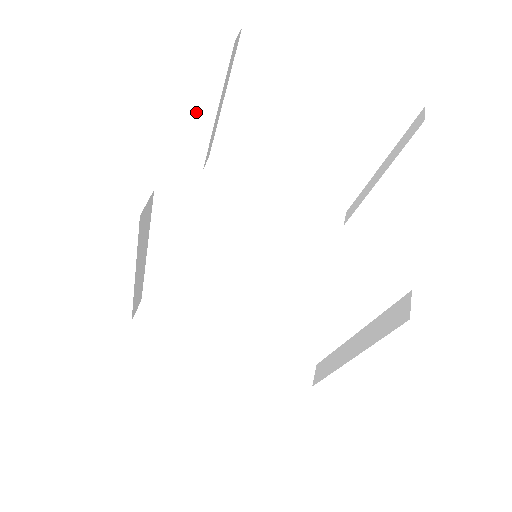
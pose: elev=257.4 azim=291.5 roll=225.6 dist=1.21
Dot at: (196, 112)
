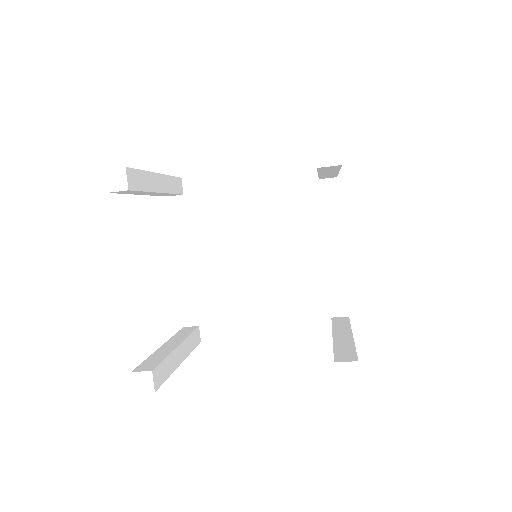
Dot at: occluded
